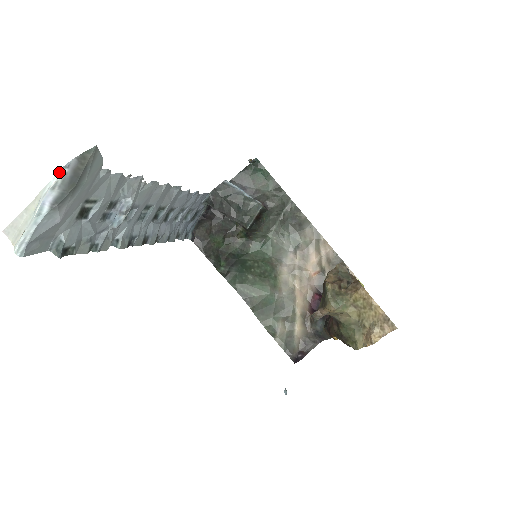
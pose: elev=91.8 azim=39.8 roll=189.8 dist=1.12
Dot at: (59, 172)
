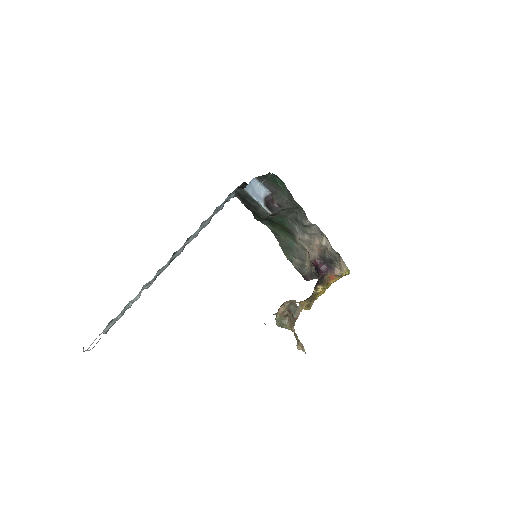
Dot at: occluded
